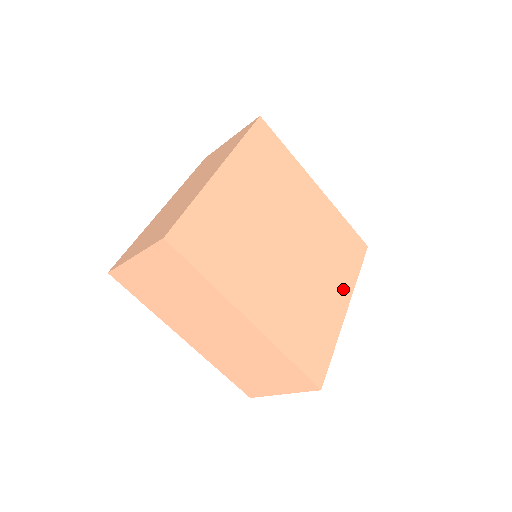
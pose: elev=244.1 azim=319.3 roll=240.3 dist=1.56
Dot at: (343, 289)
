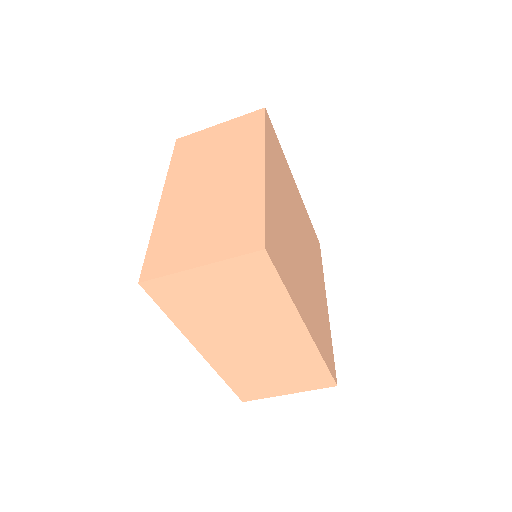
Dot at: (322, 287)
